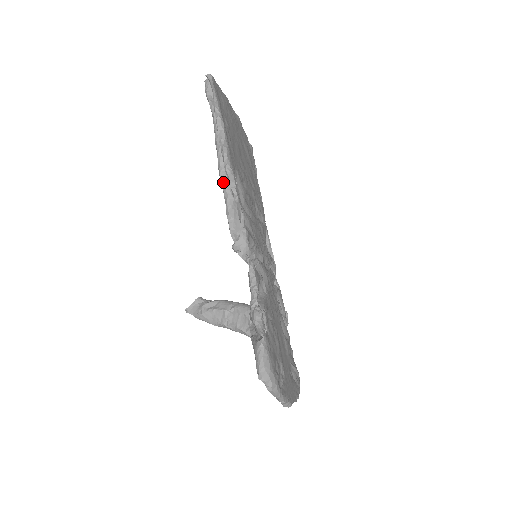
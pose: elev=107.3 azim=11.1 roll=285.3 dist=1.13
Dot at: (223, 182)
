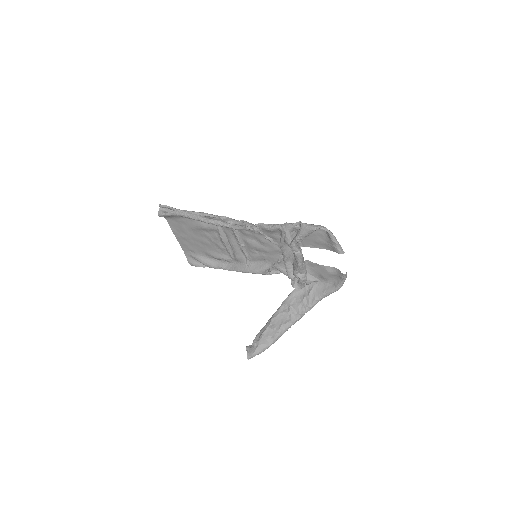
Dot at: (212, 221)
